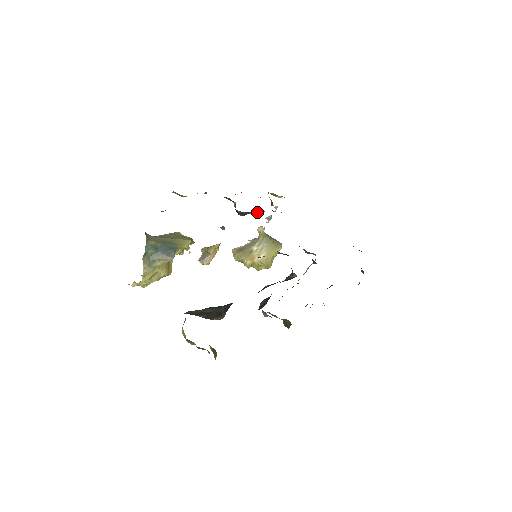
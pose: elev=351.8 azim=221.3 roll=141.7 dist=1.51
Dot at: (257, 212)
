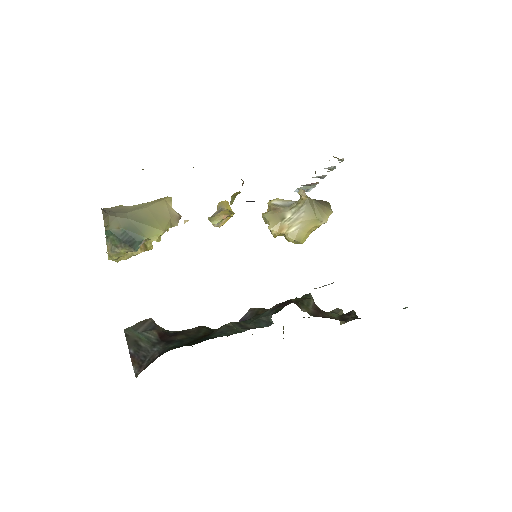
Dot at: occluded
